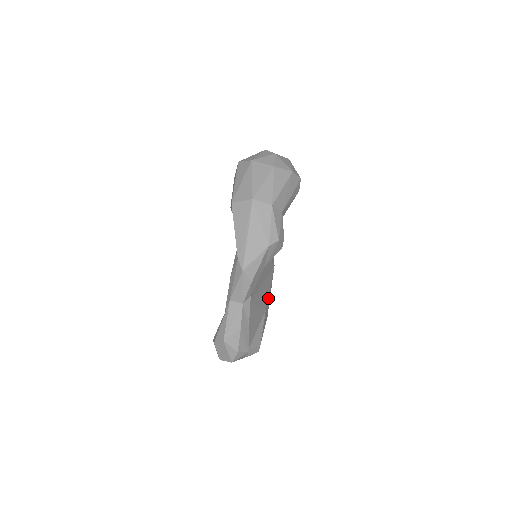
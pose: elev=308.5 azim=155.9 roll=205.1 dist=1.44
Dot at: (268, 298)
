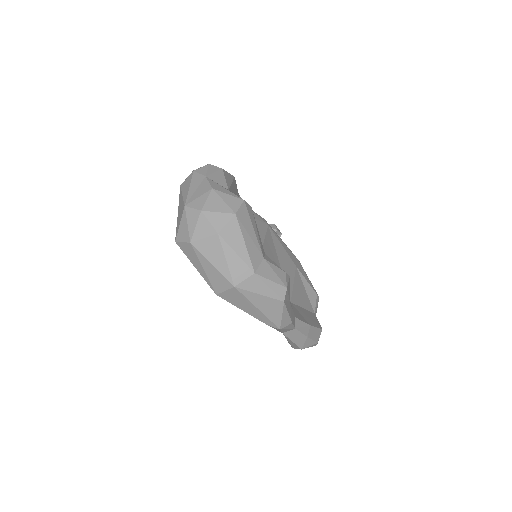
Dot at: (288, 255)
